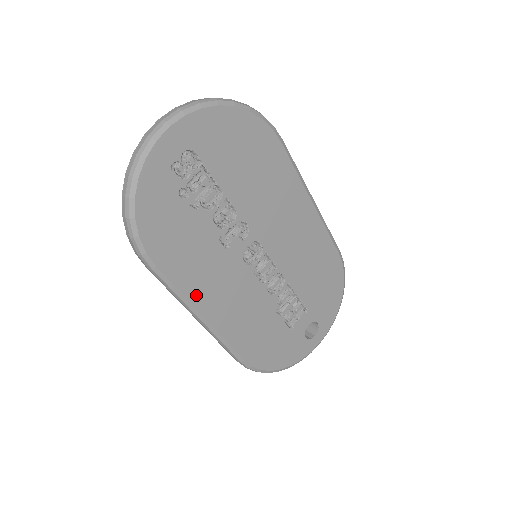
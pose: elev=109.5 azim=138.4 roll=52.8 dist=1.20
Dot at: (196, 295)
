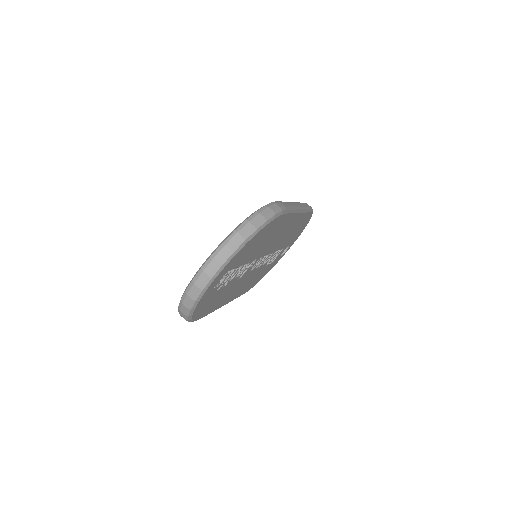
Dot at: (221, 304)
